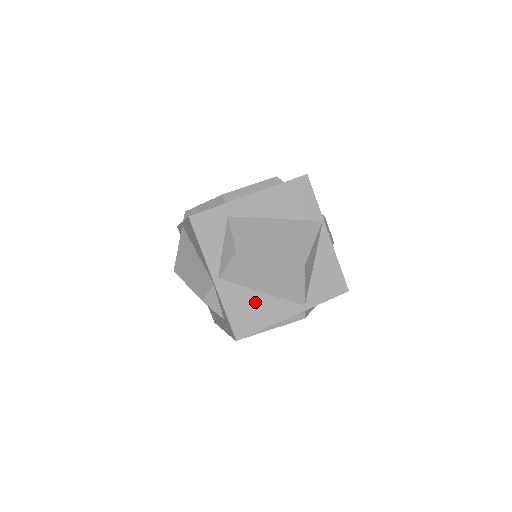
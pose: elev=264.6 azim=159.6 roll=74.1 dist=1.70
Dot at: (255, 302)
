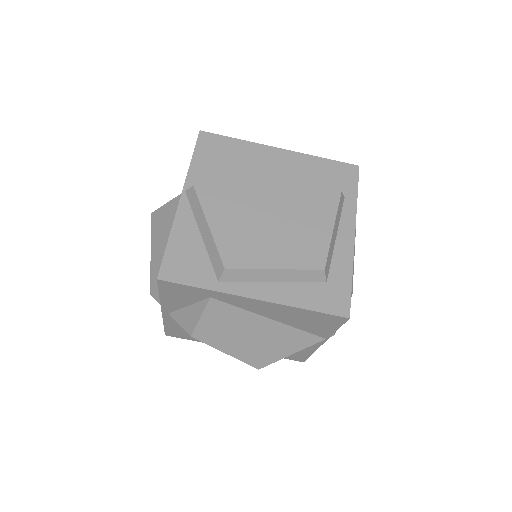
Dot at: occluded
